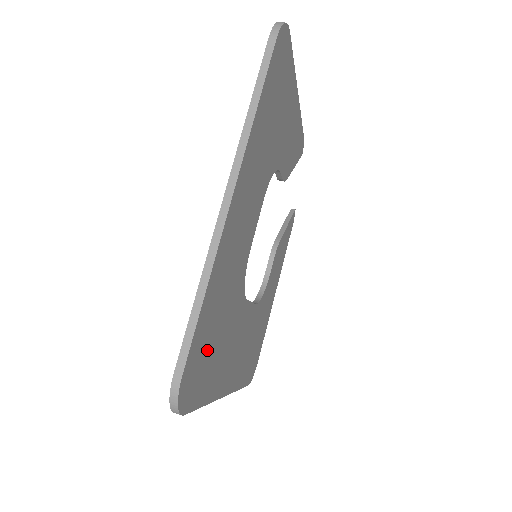
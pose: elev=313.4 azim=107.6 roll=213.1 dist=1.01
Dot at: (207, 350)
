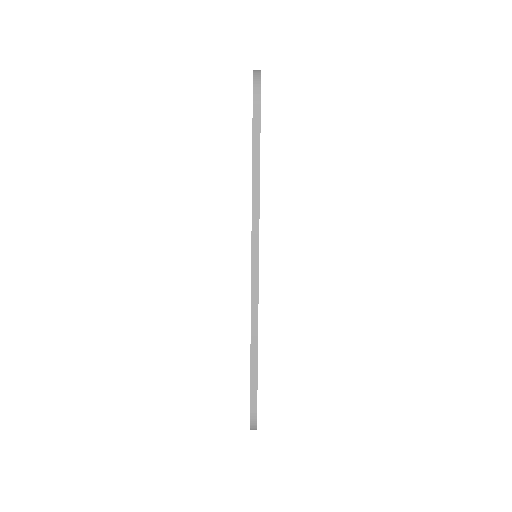
Dot at: occluded
